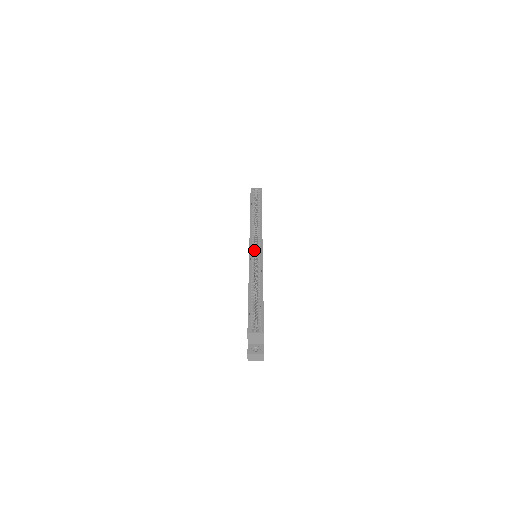
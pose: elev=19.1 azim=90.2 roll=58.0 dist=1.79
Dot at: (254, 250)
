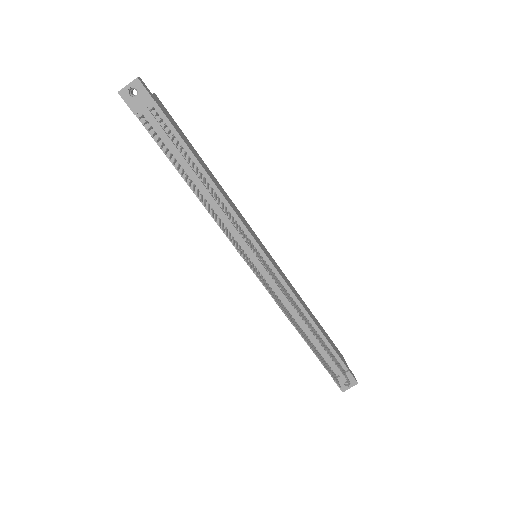
Dot at: occluded
